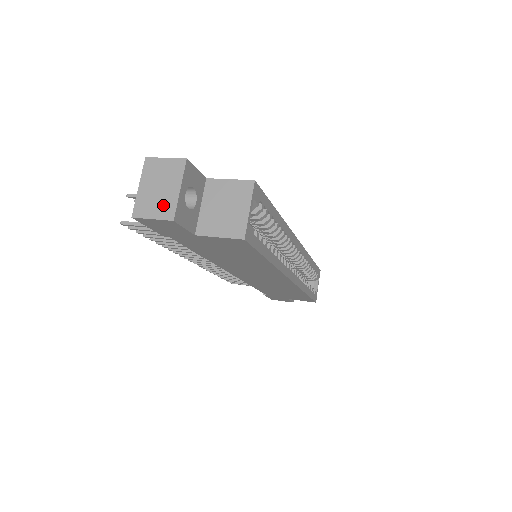
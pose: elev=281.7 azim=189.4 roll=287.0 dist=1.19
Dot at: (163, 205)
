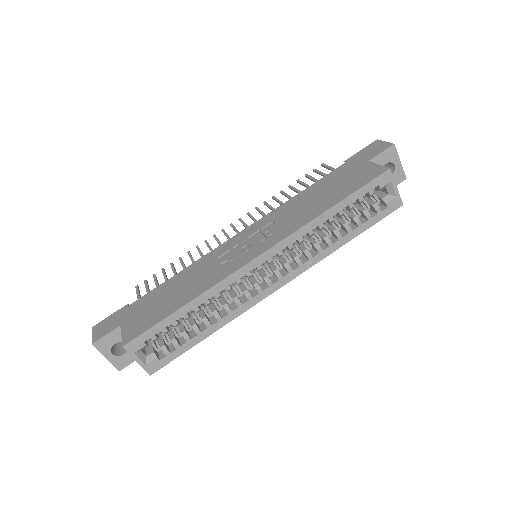
Dot at: occluded
